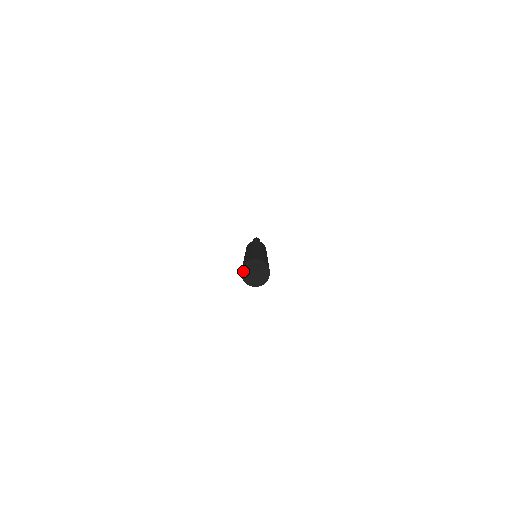
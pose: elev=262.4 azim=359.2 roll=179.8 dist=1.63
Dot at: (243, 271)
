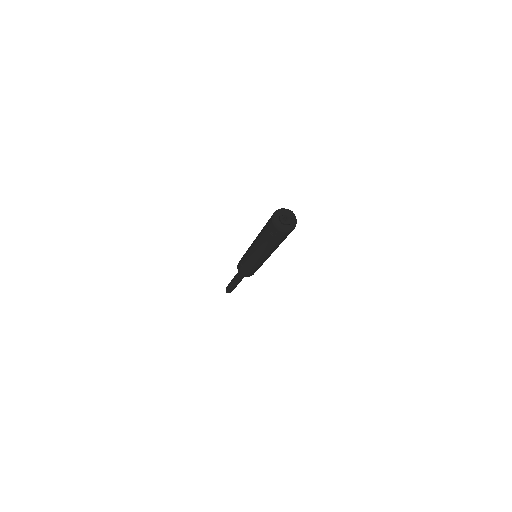
Dot at: (278, 211)
